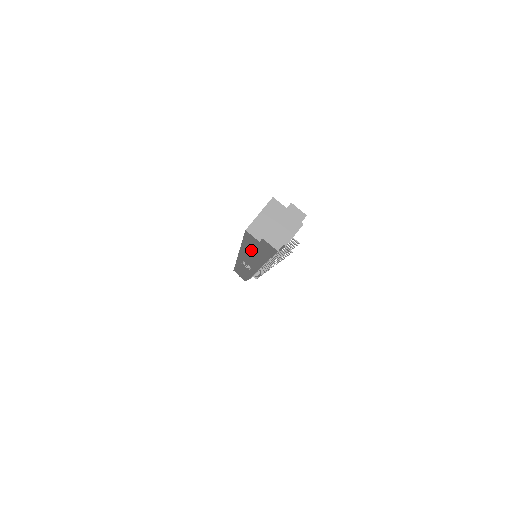
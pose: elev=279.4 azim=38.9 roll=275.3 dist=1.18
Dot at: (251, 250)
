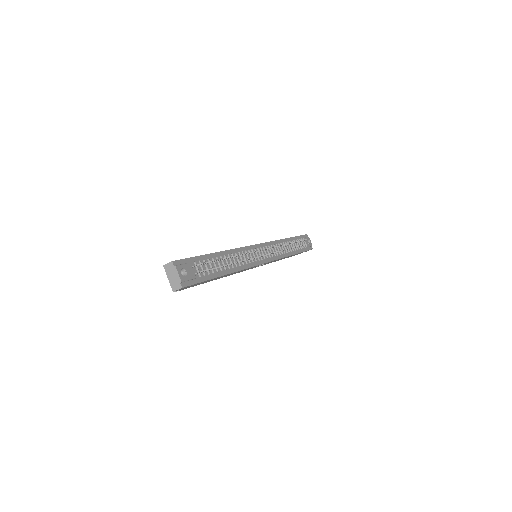
Dot at: occluded
